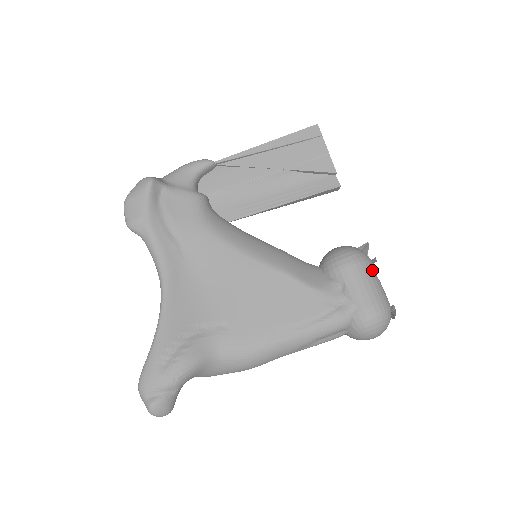
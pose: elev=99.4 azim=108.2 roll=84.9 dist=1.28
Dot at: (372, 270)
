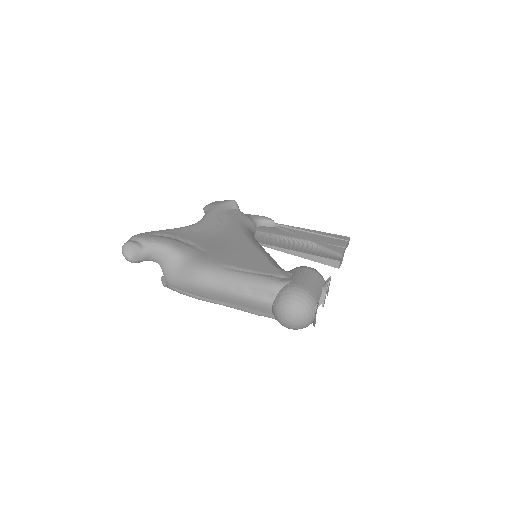
Dot at: (321, 282)
